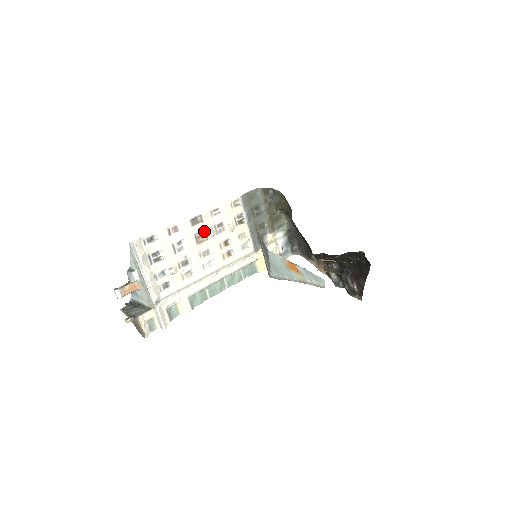
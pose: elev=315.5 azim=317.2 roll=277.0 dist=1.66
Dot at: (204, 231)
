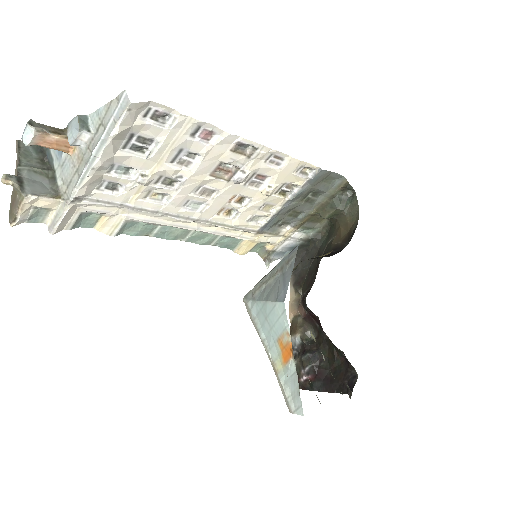
Dot at: (237, 168)
